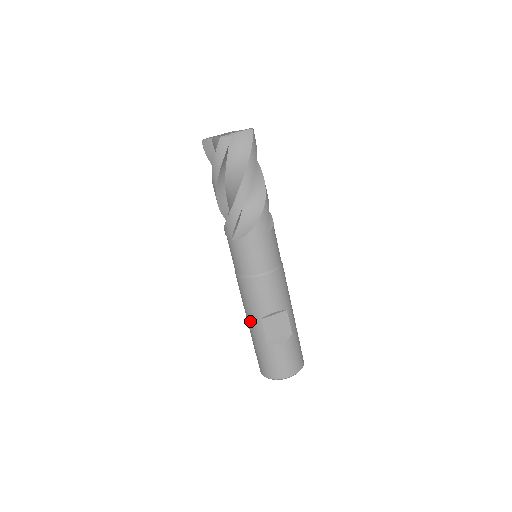
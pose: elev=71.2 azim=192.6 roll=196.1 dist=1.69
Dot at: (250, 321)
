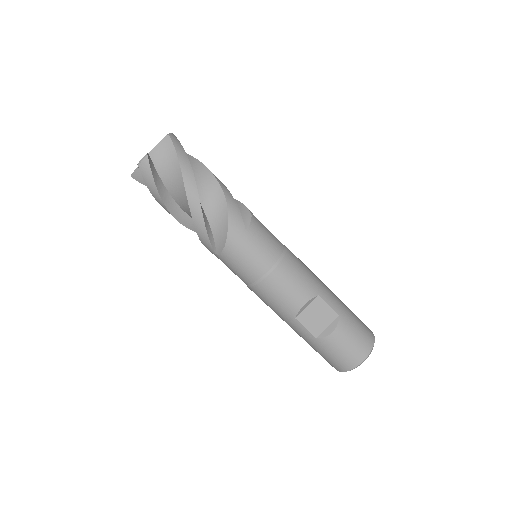
Dot at: (288, 324)
